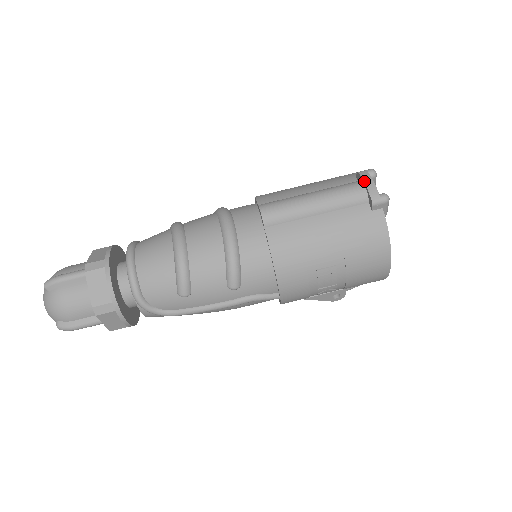
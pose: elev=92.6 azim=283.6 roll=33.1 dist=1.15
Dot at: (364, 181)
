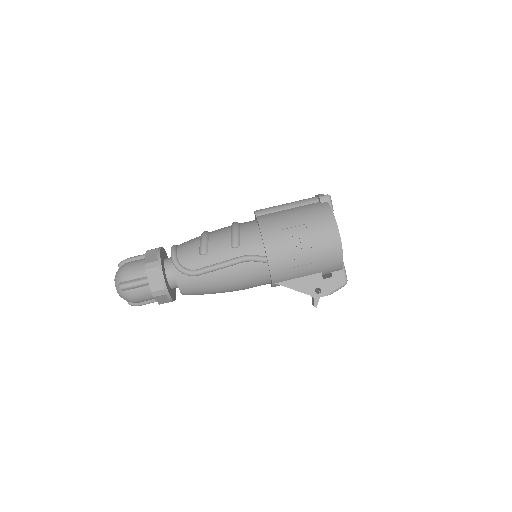
Dot at: (316, 195)
